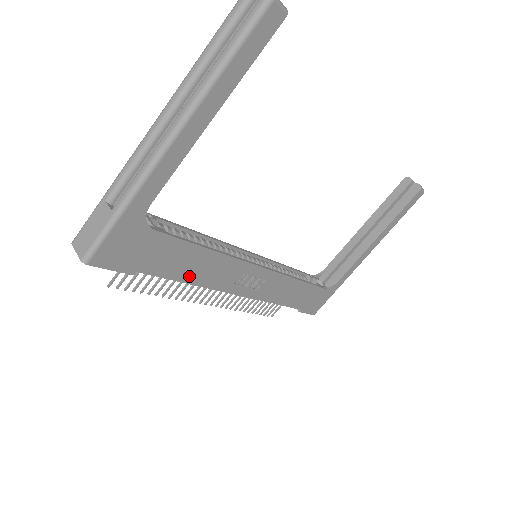
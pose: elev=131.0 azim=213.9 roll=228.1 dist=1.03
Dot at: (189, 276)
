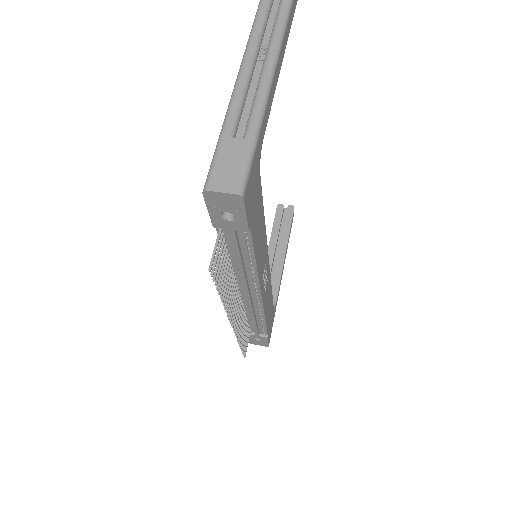
Dot at: (257, 252)
